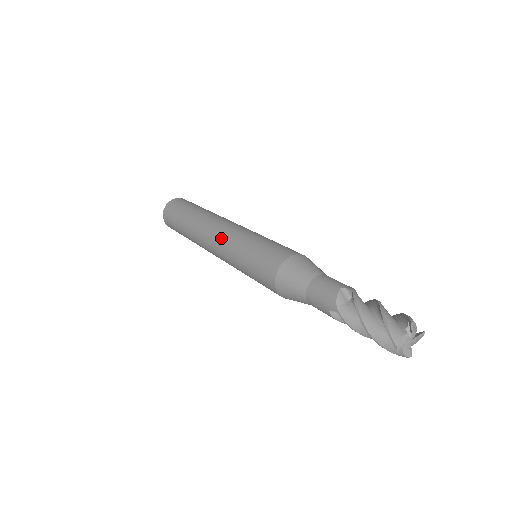
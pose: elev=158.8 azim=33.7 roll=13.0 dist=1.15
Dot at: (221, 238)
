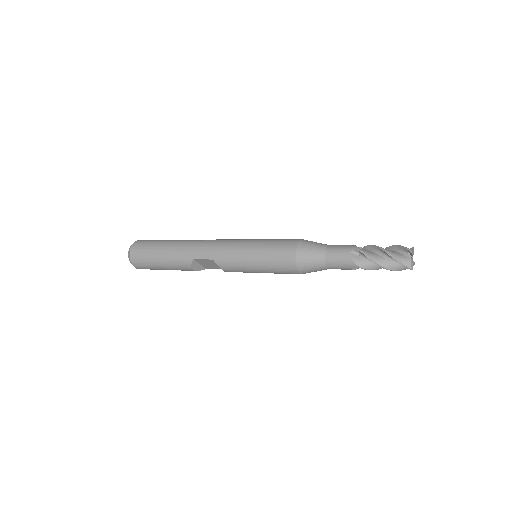
Dot at: (227, 240)
